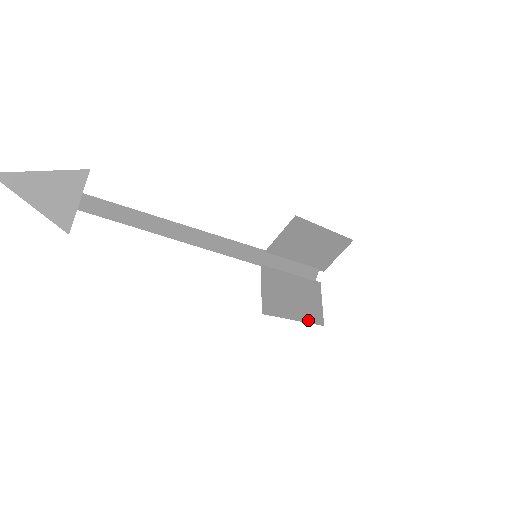
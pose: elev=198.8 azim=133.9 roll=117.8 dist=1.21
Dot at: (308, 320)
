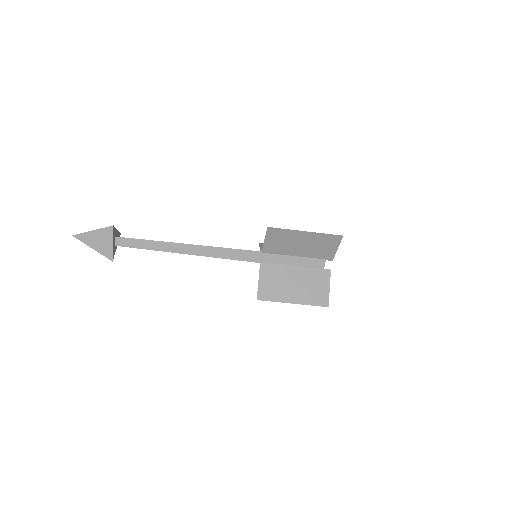
Dot at: (309, 303)
